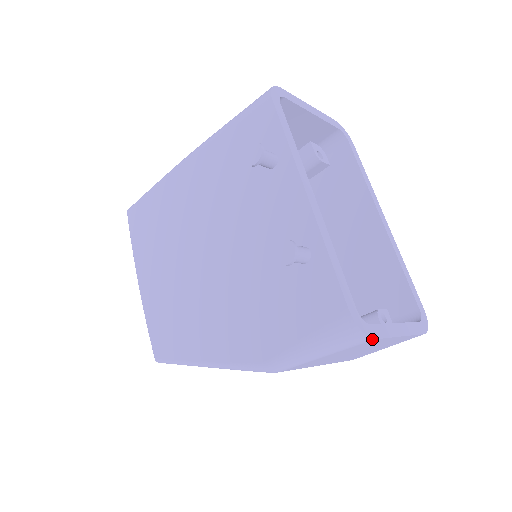
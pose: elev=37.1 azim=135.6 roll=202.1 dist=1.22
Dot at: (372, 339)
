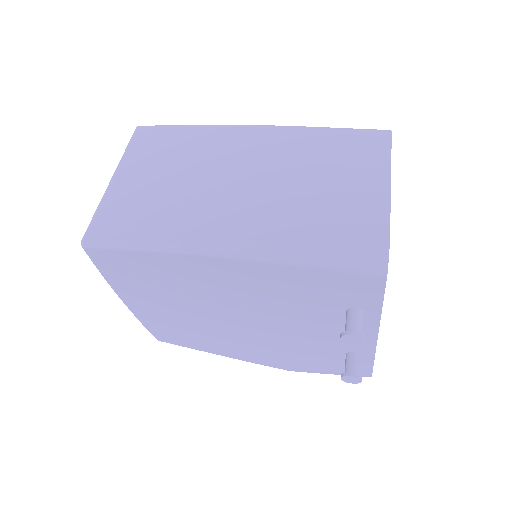
Dot at: occluded
